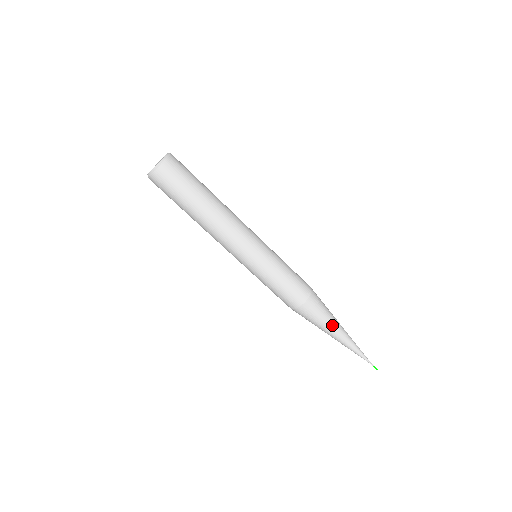
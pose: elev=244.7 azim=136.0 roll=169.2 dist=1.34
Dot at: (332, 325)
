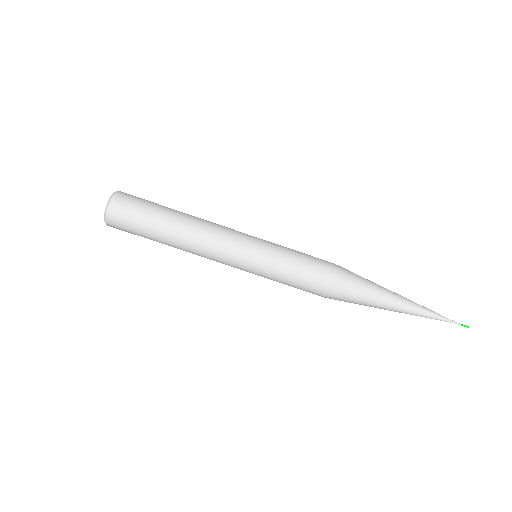
Dot at: (381, 292)
